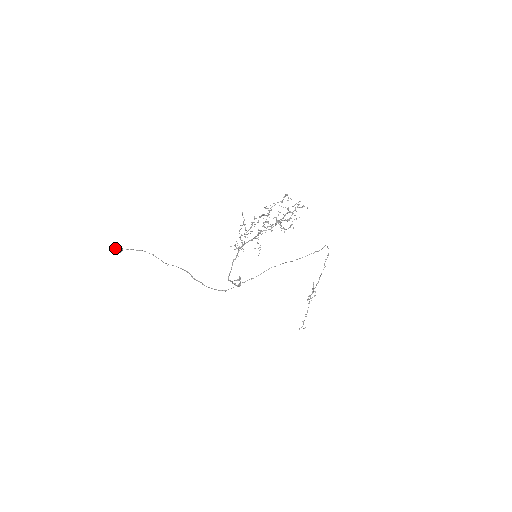
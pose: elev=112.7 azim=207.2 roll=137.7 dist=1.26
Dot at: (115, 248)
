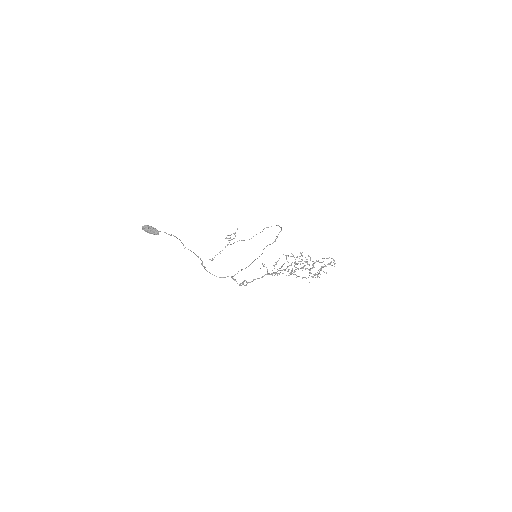
Dot at: (152, 230)
